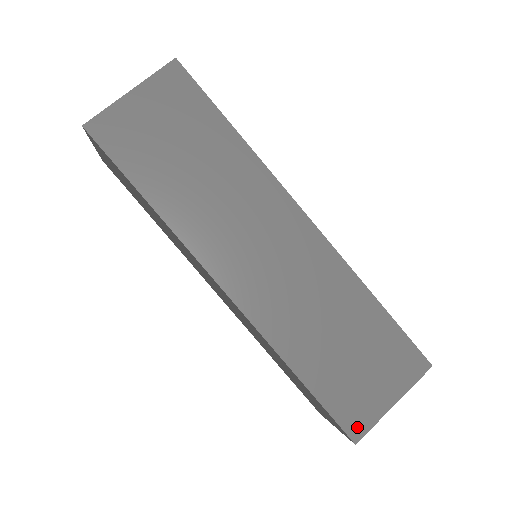
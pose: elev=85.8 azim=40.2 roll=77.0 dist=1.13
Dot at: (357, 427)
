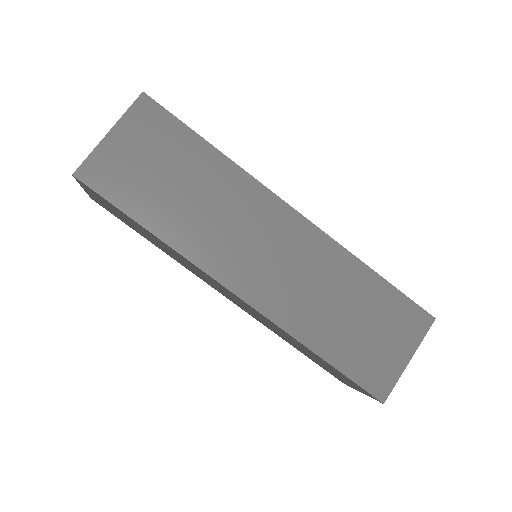
Dot at: (382, 388)
